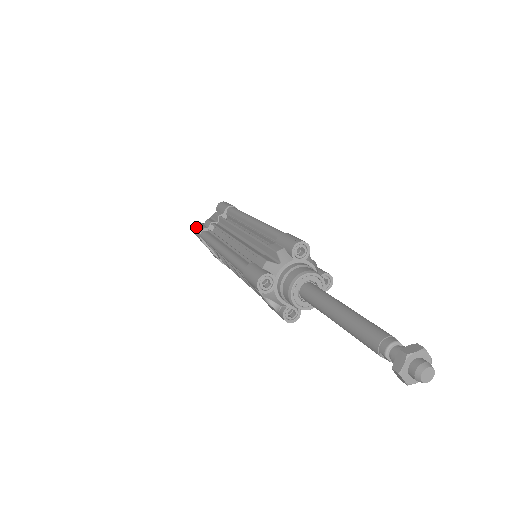
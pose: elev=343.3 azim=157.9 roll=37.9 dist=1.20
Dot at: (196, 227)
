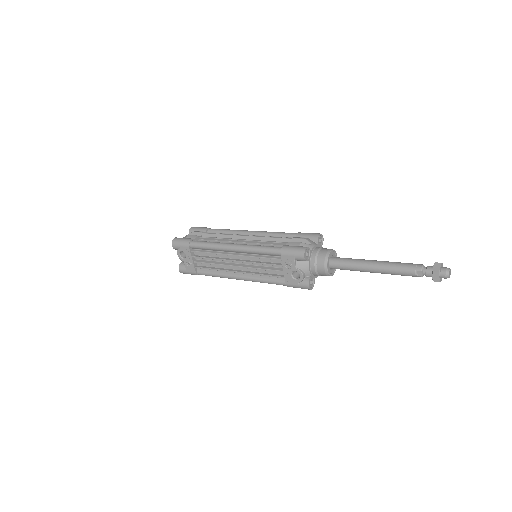
Dot at: (179, 239)
